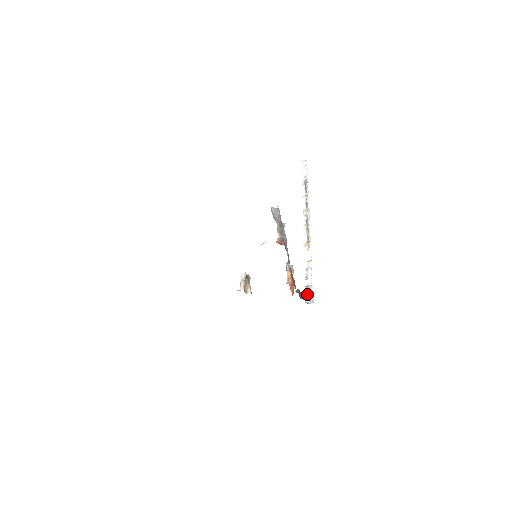
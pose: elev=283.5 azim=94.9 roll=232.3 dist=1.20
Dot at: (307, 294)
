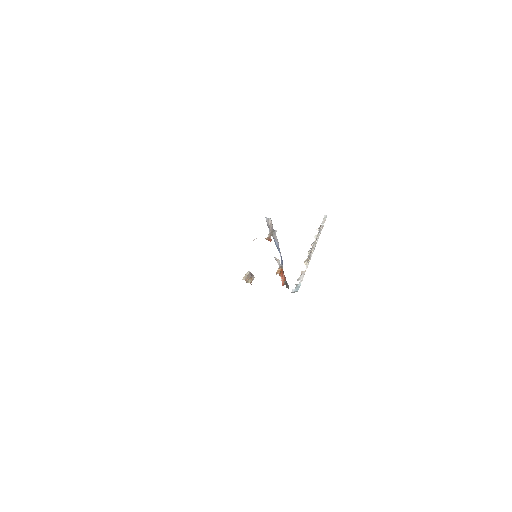
Dot at: (295, 288)
